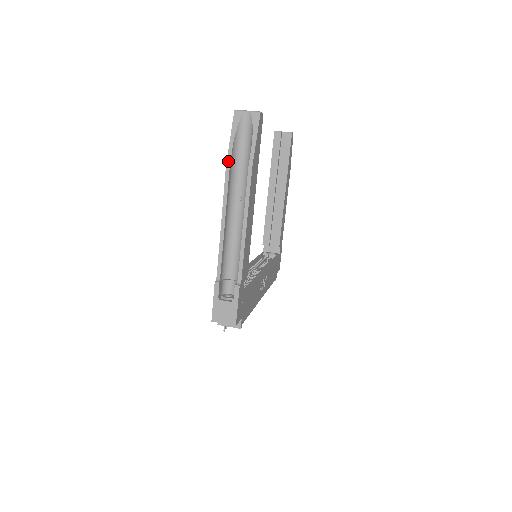
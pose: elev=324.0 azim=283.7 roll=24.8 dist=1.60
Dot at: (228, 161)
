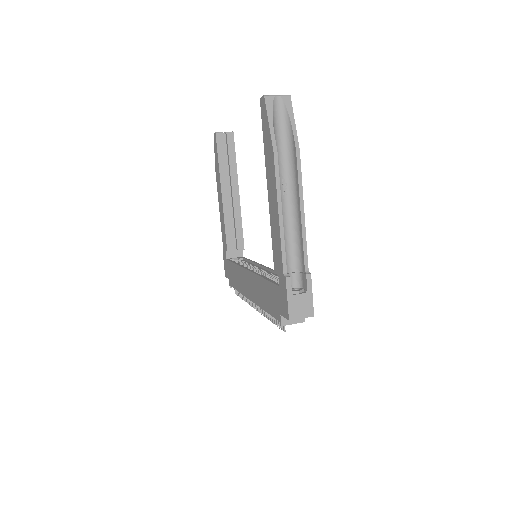
Dot at: (274, 148)
